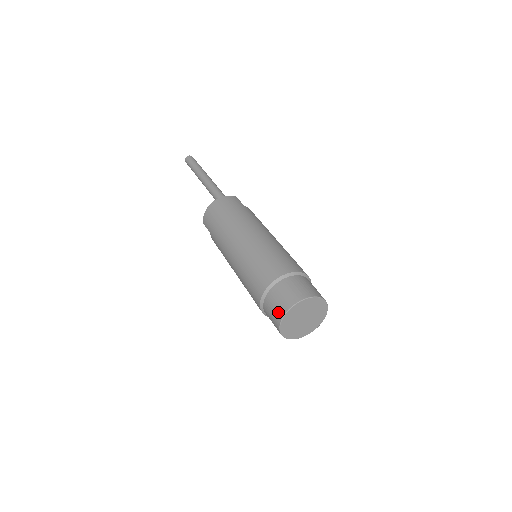
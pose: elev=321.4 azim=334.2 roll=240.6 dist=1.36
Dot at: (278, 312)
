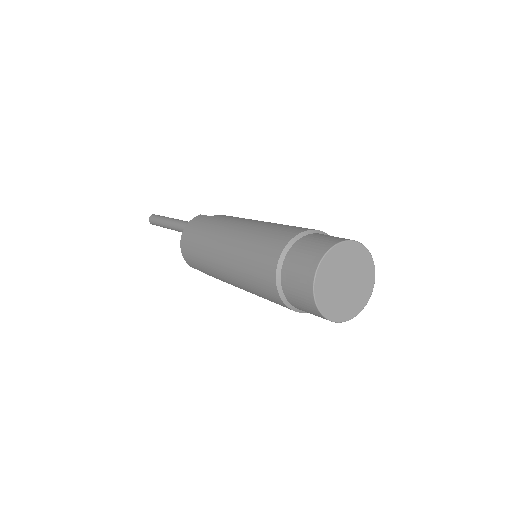
Dot at: (306, 300)
